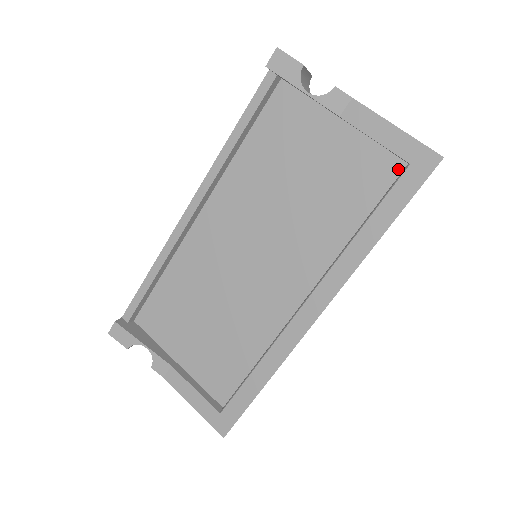
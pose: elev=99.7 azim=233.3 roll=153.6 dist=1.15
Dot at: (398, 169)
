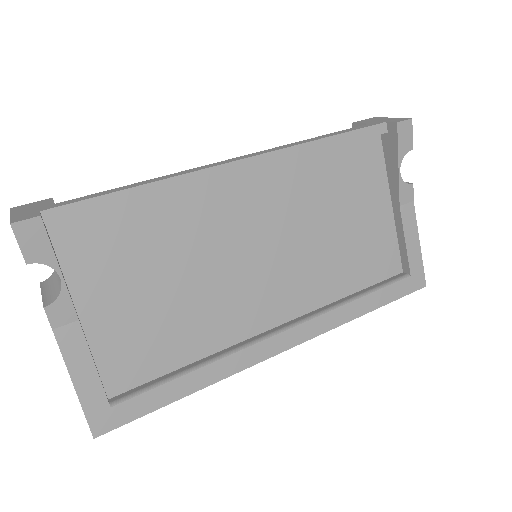
Dot at: (396, 270)
